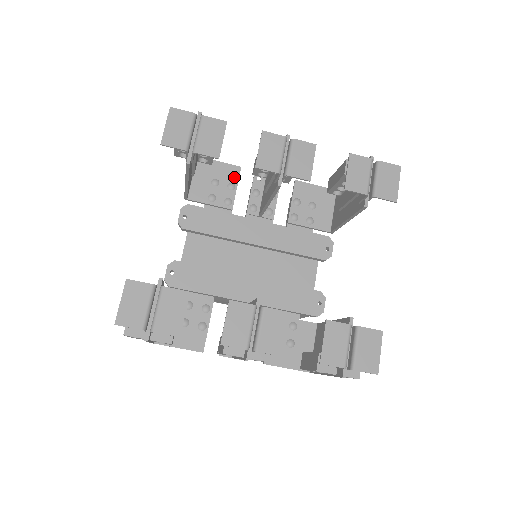
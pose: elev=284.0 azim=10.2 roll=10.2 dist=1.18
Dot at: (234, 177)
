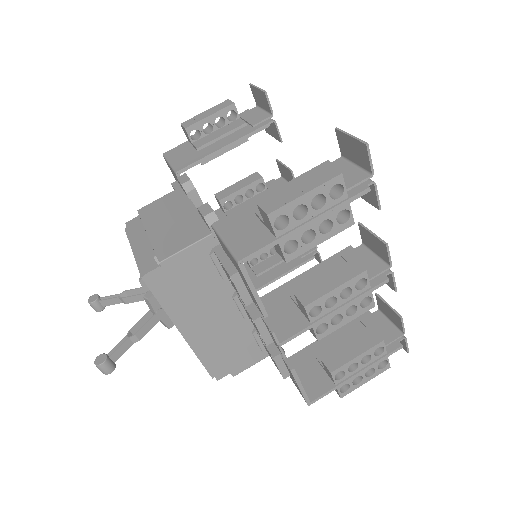
Dot at: occluded
